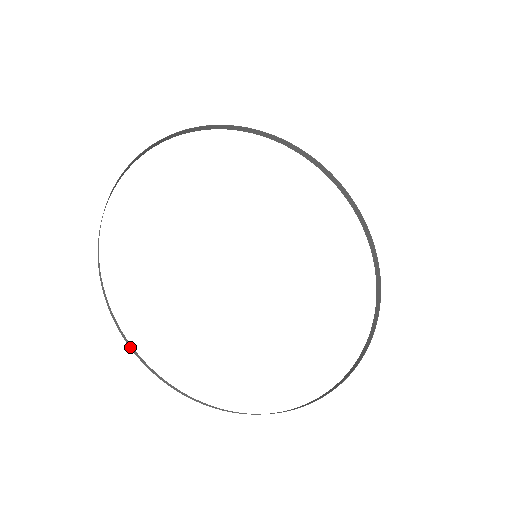
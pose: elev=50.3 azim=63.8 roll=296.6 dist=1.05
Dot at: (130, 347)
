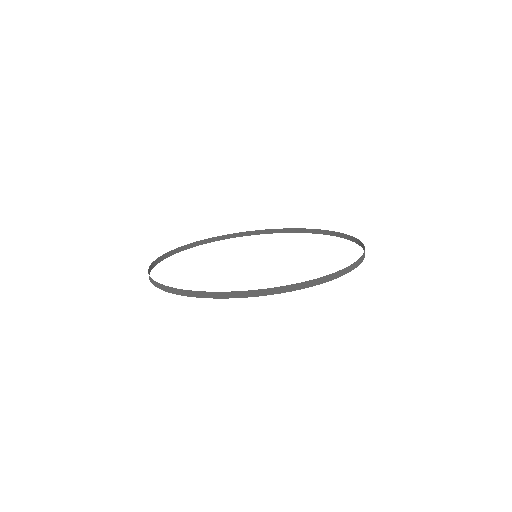
Dot at: (181, 294)
